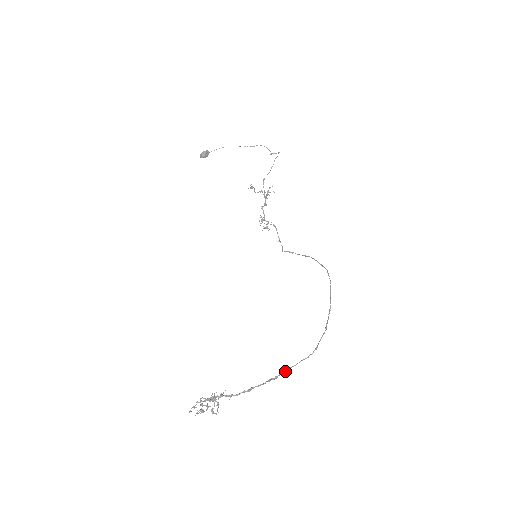
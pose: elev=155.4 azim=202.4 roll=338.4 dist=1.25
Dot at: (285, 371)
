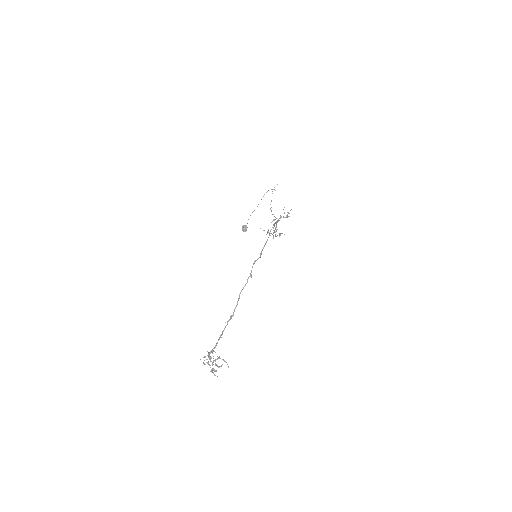
Dot at: (236, 306)
